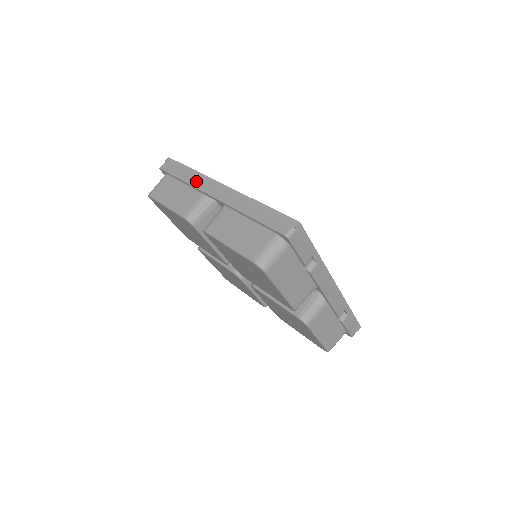
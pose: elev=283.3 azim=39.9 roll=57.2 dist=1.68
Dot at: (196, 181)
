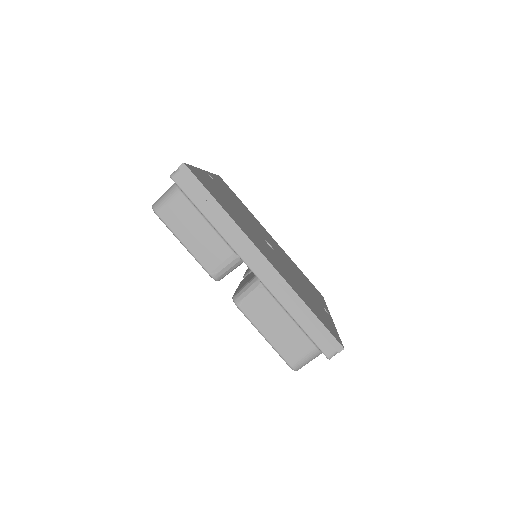
Dot at: (228, 233)
